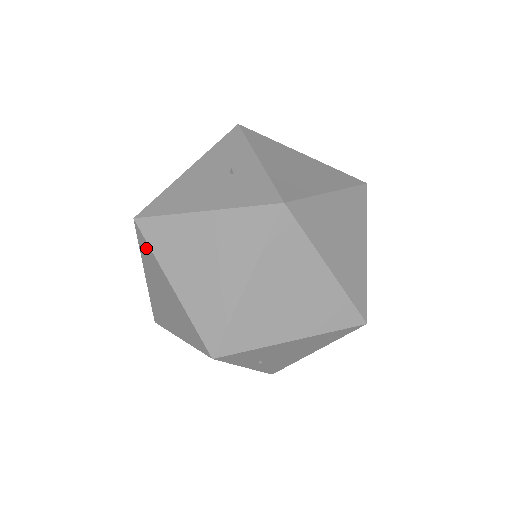
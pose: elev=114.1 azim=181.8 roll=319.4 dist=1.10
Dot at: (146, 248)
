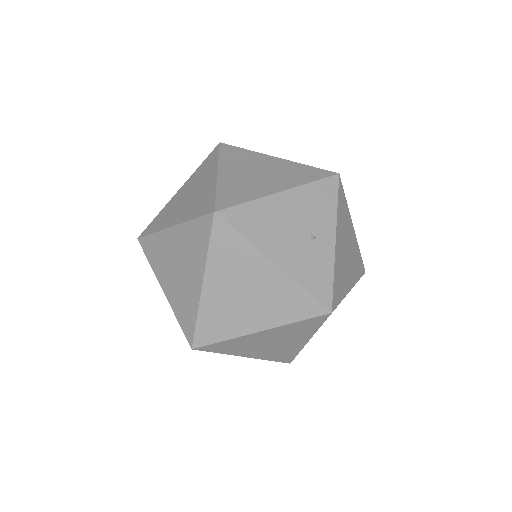
Dot at: (203, 237)
